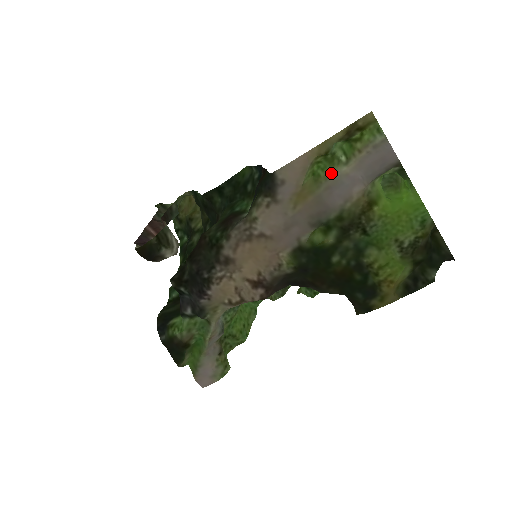
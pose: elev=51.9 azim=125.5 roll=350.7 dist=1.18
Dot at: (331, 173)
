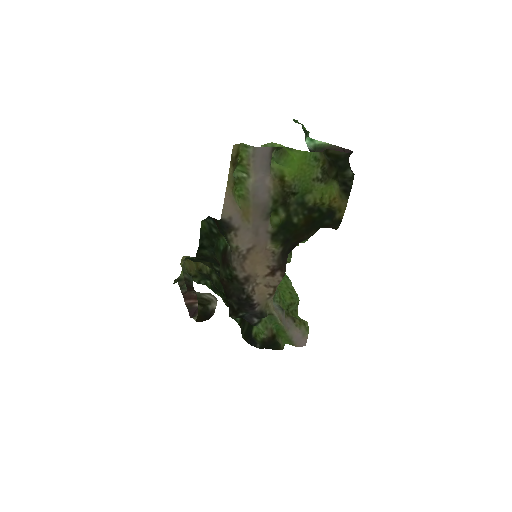
Dot at: (247, 188)
